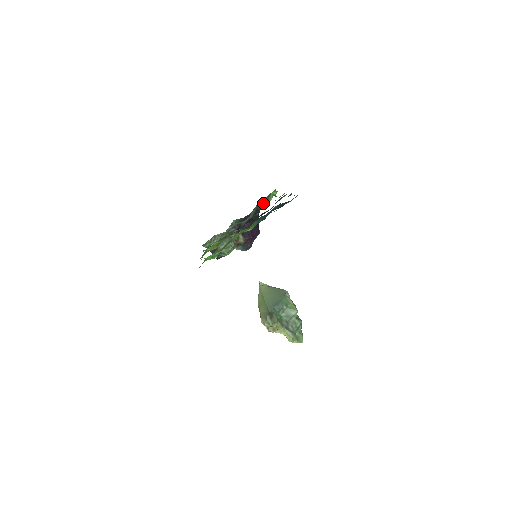
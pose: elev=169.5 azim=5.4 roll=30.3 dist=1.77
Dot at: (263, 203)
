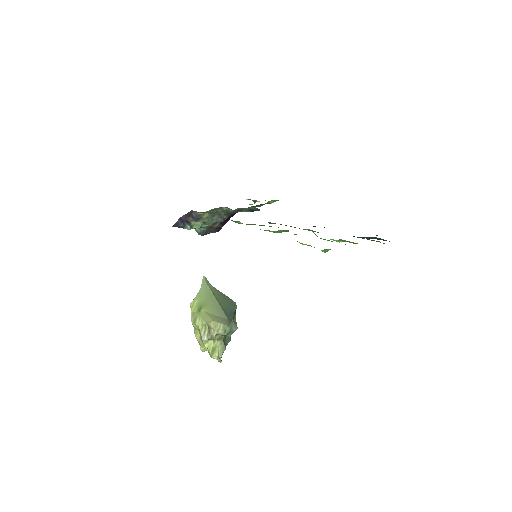
Dot at: occluded
